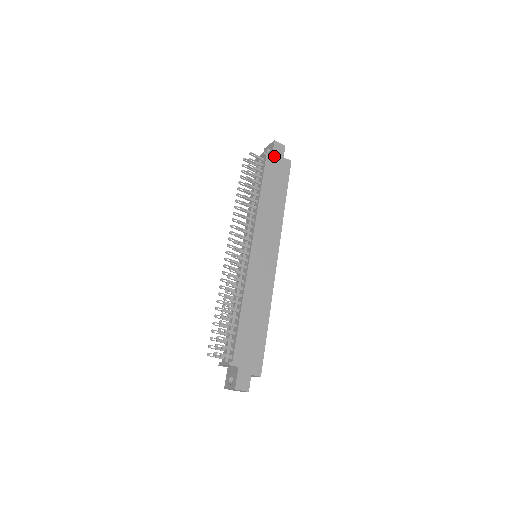
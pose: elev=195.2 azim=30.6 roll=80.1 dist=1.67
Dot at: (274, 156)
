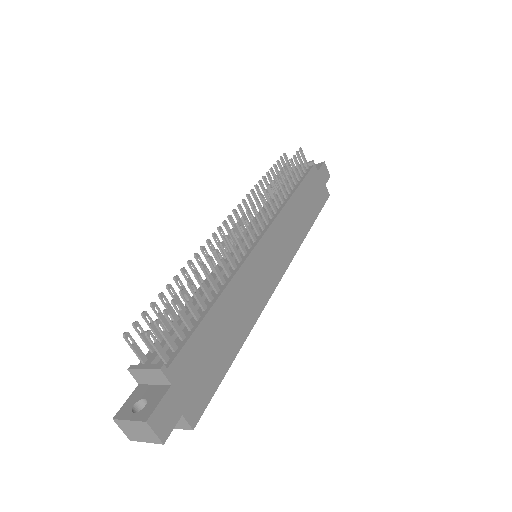
Dot at: (319, 174)
